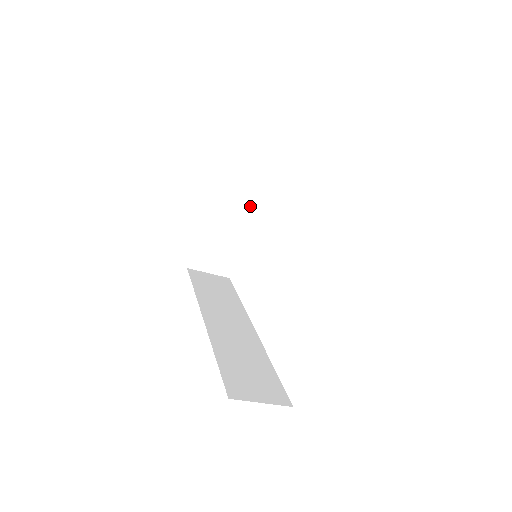
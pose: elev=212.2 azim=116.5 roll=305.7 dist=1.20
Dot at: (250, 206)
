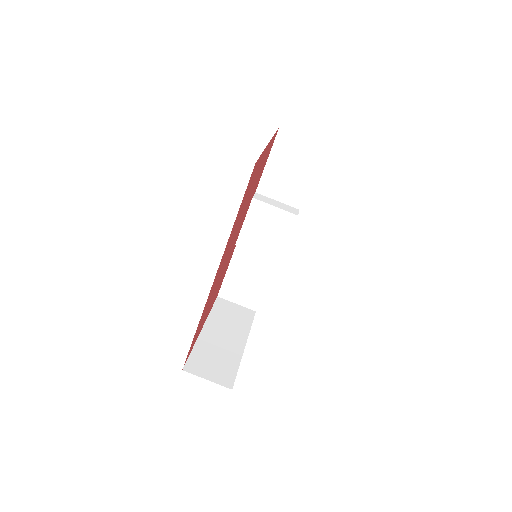
Dot at: (242, 334)
